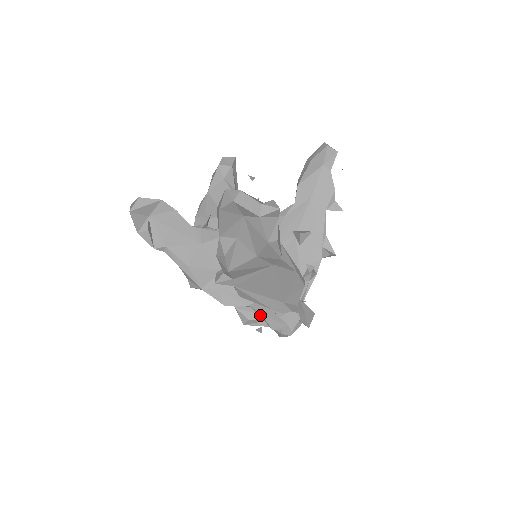
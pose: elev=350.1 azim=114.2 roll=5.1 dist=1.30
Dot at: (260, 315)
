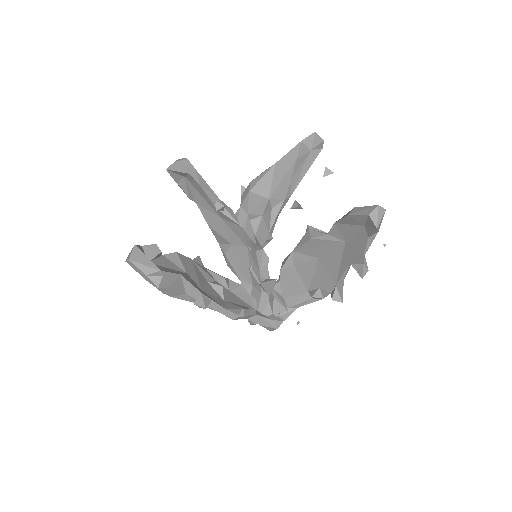
Dot at: occluded
